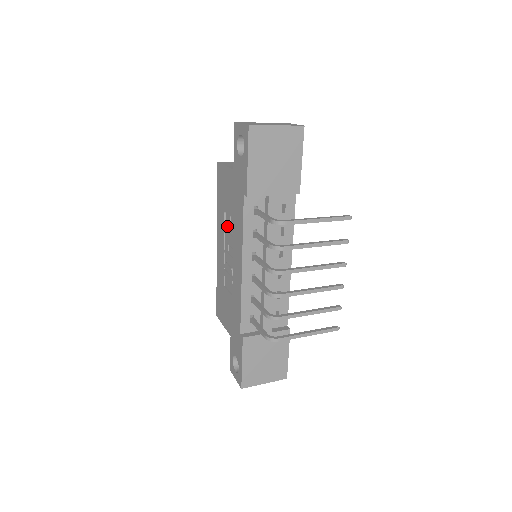
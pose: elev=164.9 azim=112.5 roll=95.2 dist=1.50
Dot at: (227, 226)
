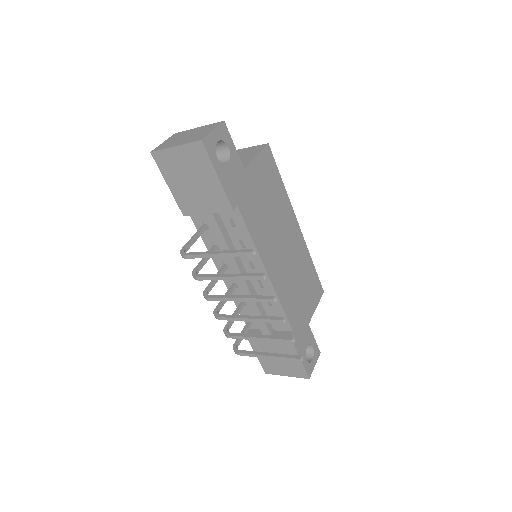
Dot at: occluded
